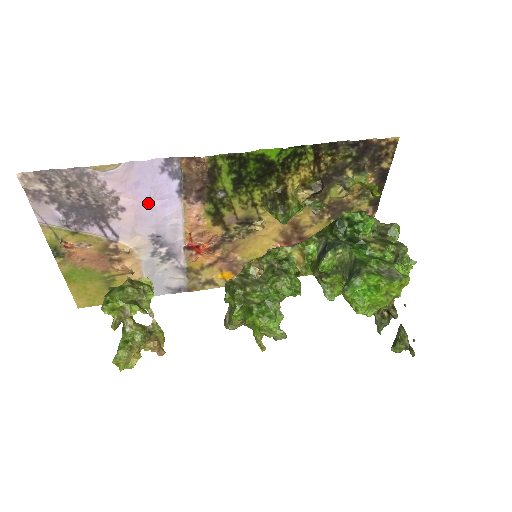
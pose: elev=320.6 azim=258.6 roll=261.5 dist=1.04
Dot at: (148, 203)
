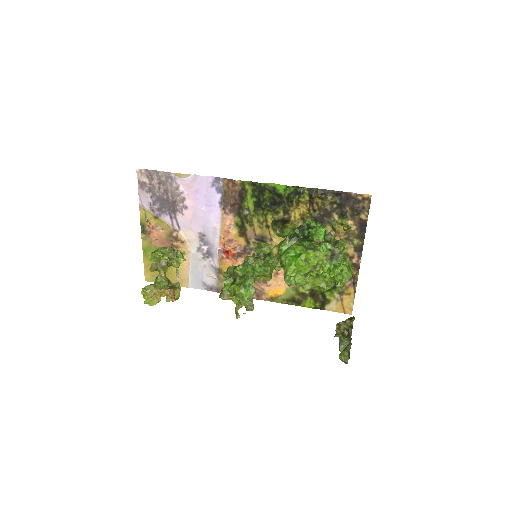
Dot at: (201, 207)
